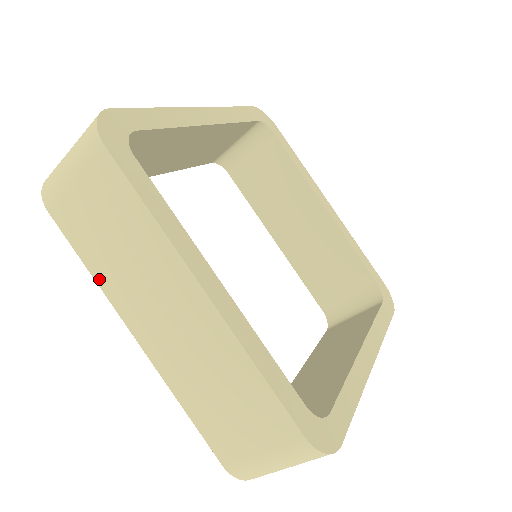
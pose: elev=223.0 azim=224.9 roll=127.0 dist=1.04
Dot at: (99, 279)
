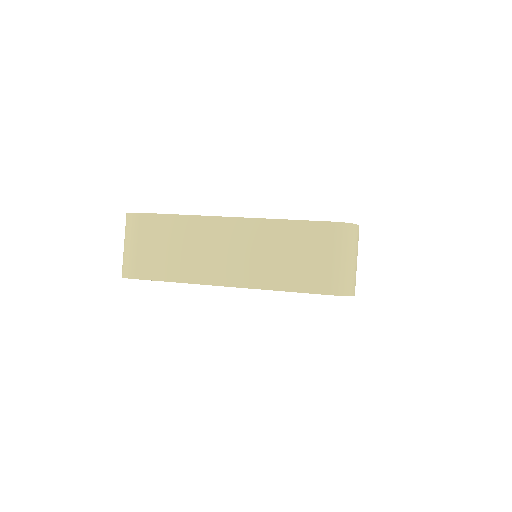
Dot at: (184, 279)
